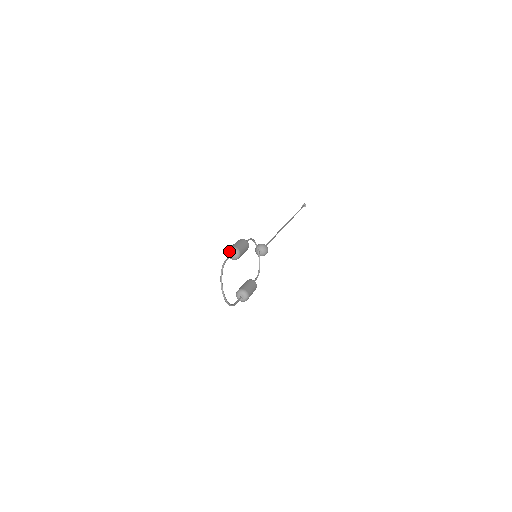
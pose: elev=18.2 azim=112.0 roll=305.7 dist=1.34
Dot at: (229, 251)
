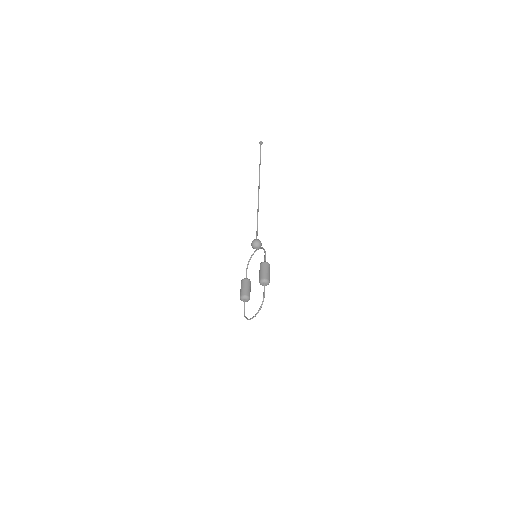
Dot at: (264, 282)
